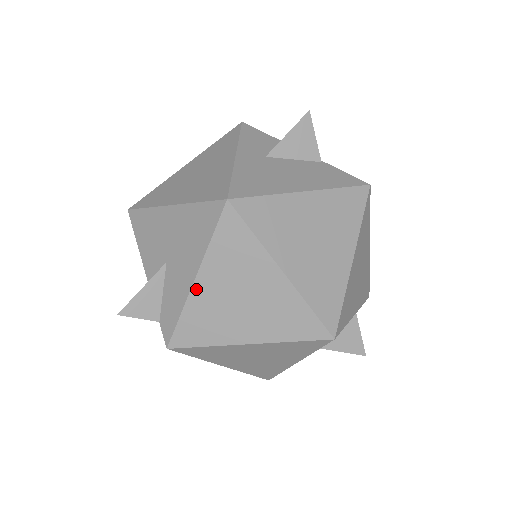
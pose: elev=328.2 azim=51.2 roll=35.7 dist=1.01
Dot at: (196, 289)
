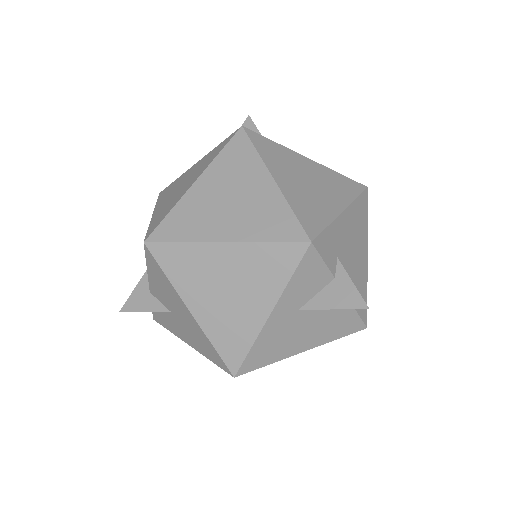
Dot at: occluded
